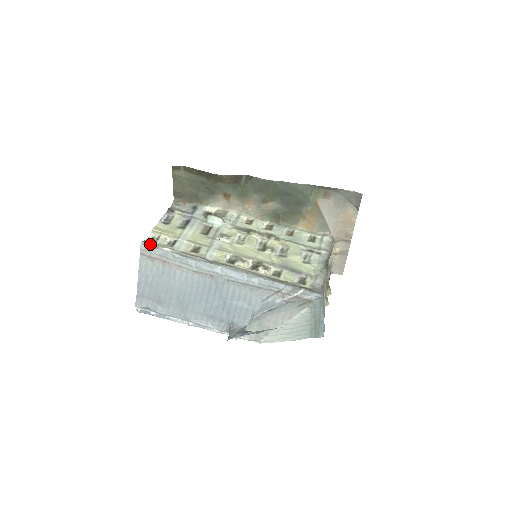
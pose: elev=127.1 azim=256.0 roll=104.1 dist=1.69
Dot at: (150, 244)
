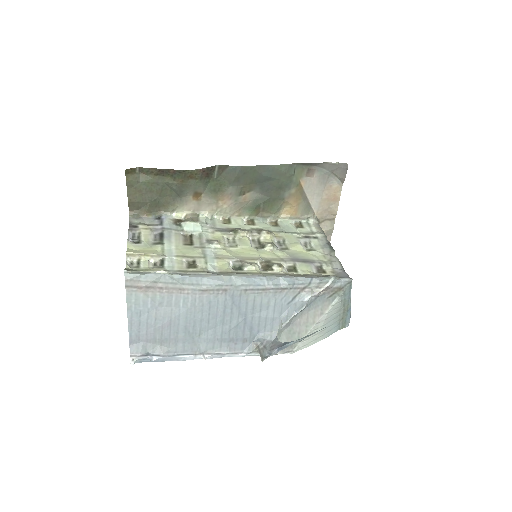
Dot at: (135, 271)
